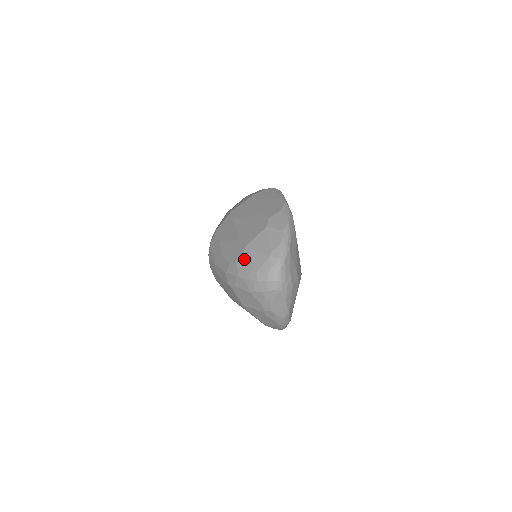
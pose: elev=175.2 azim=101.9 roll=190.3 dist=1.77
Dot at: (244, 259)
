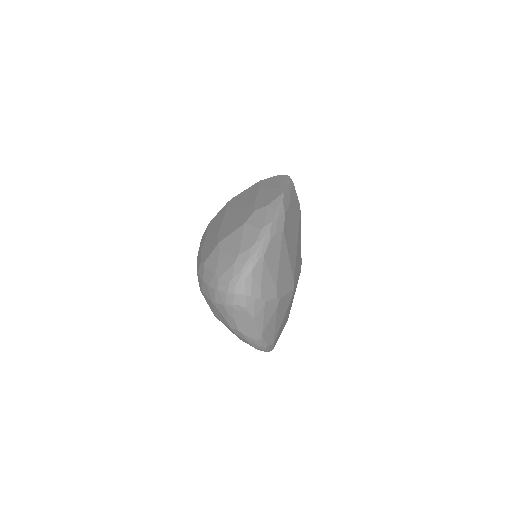
Dot at: (211, 260)
